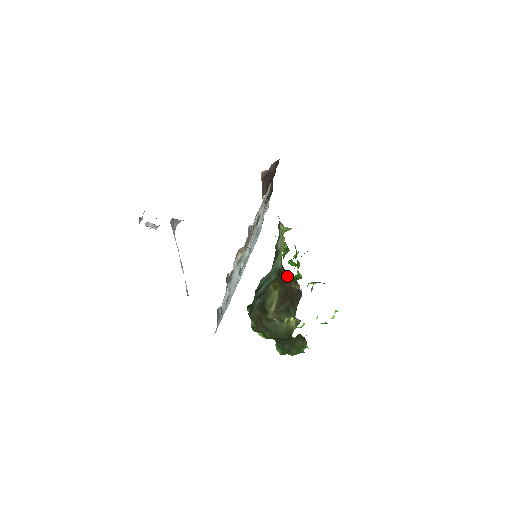
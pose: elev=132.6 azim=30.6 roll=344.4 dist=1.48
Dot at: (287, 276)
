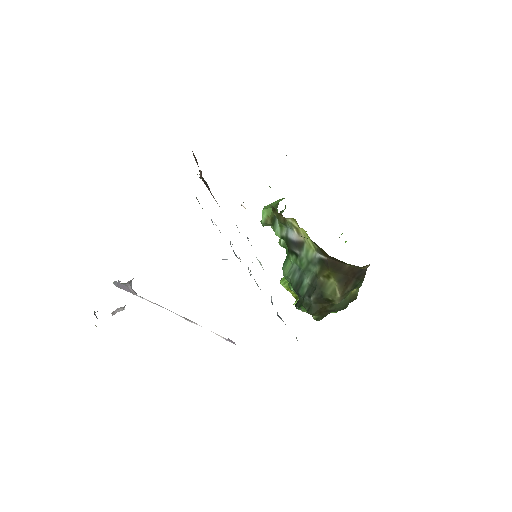
Dot at: (346, 263)
